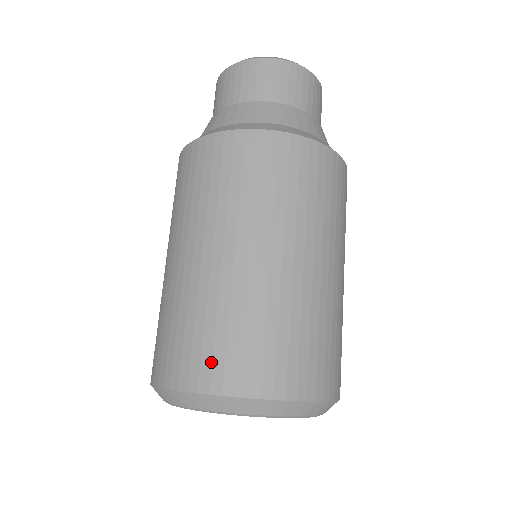
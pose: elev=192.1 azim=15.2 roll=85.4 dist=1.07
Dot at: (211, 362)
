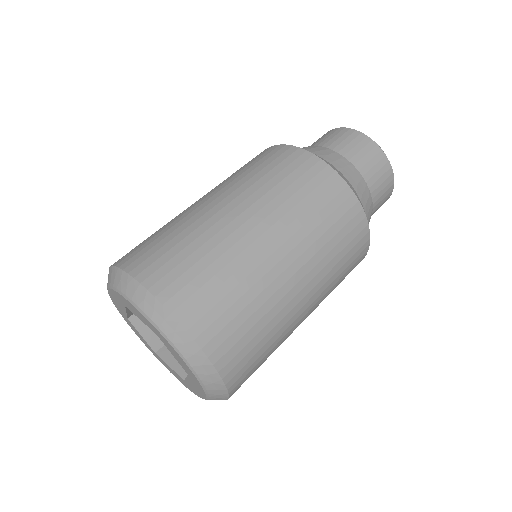
Dot at: (155, 260)
